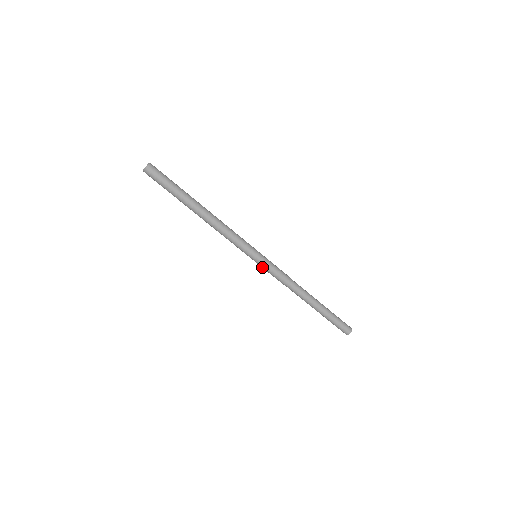
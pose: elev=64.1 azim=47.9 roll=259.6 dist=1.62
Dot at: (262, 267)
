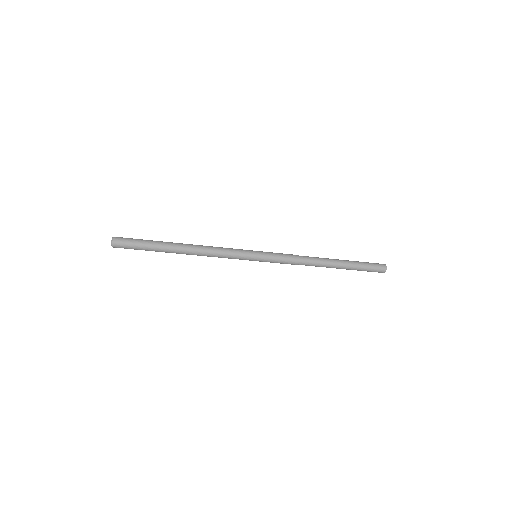
Dot at: occluded
